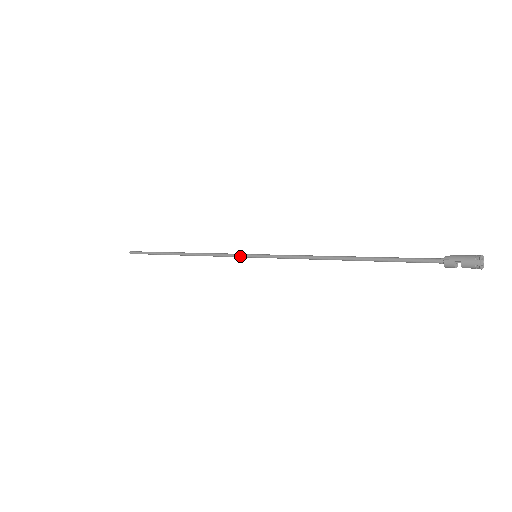
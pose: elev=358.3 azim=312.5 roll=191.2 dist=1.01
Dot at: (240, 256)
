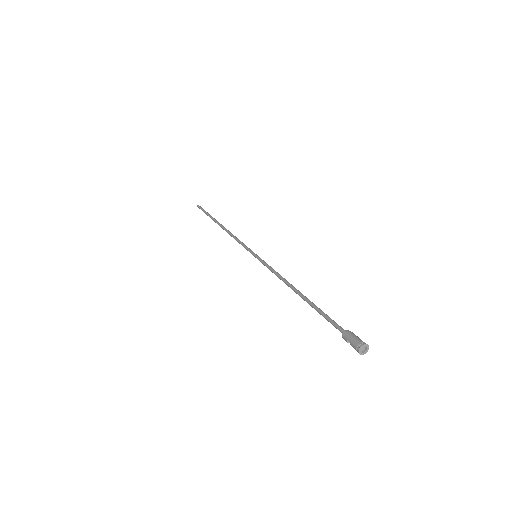
Dot at: occluded
